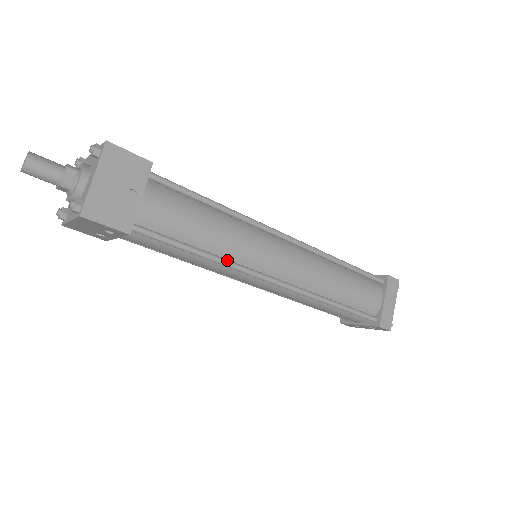
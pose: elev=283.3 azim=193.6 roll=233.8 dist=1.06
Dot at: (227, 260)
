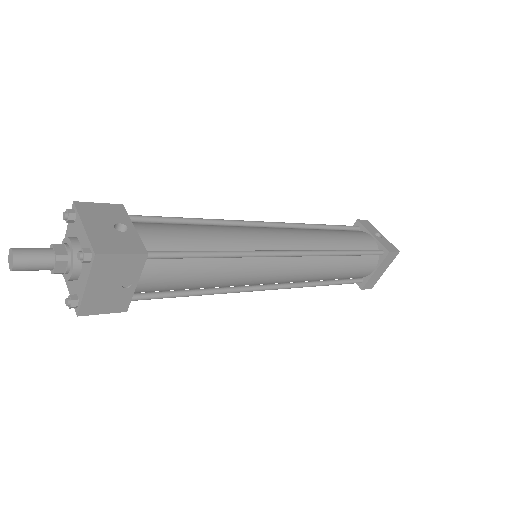
Dot at: (222, 291)
